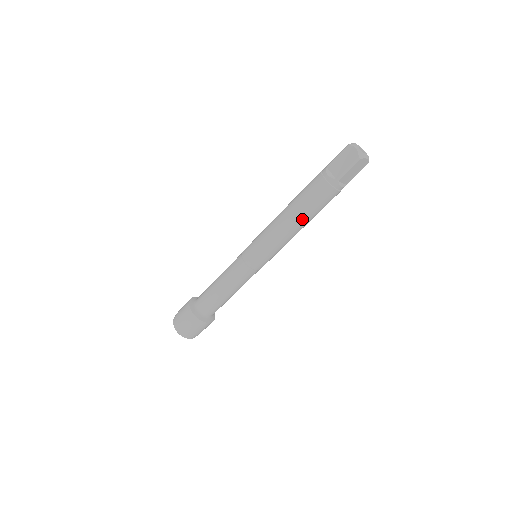
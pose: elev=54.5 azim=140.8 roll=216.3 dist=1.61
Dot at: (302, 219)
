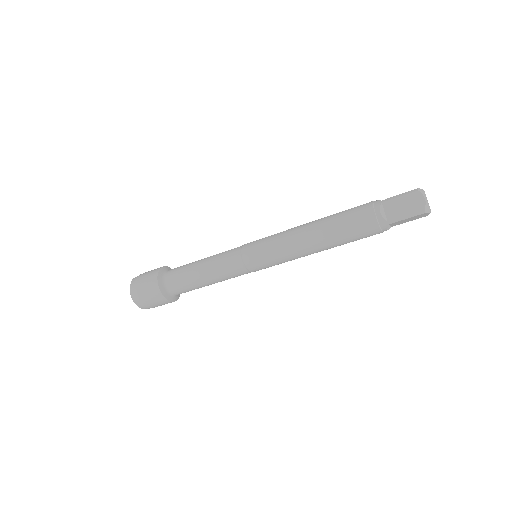
Dot at: (329, 245)
